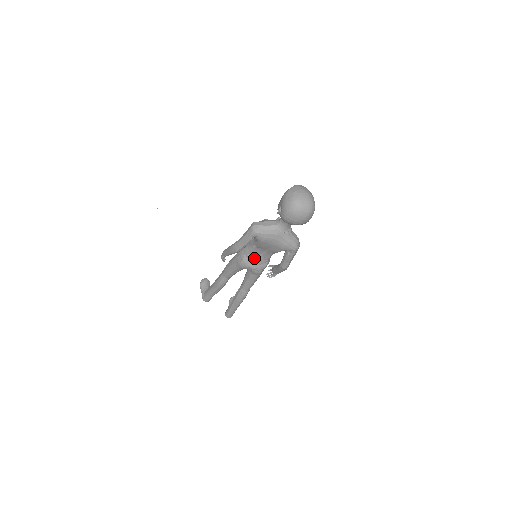
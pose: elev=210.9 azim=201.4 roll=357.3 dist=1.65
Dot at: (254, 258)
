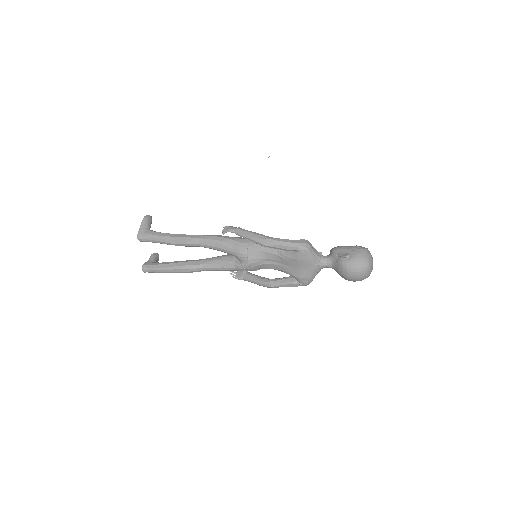
Dot at: (260, 259)
